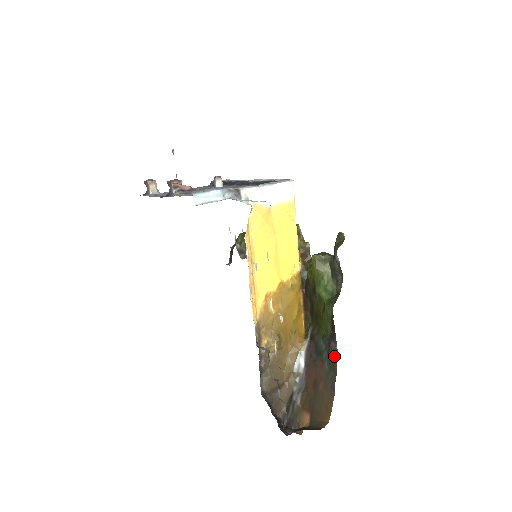
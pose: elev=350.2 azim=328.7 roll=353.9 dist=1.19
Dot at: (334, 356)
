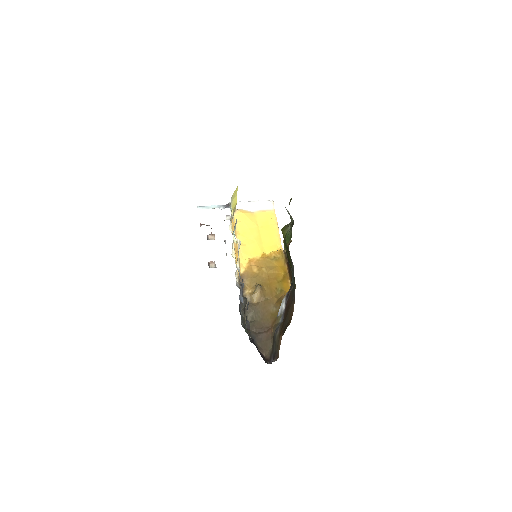
Dot at: (293, 274)
